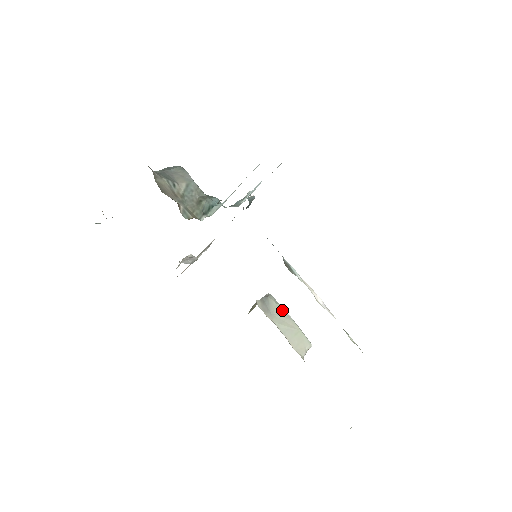
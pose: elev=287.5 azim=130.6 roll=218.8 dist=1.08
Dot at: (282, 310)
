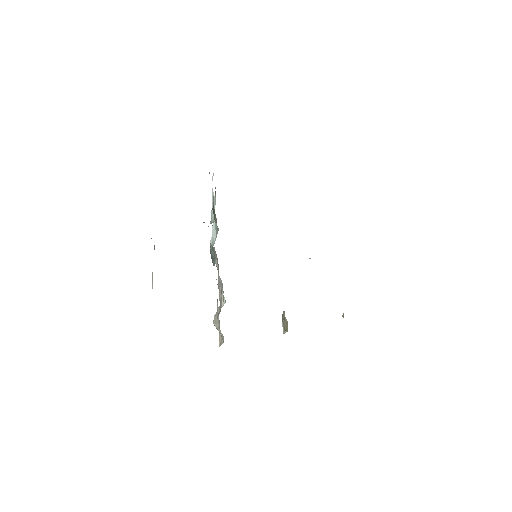
Dot at: occluded
